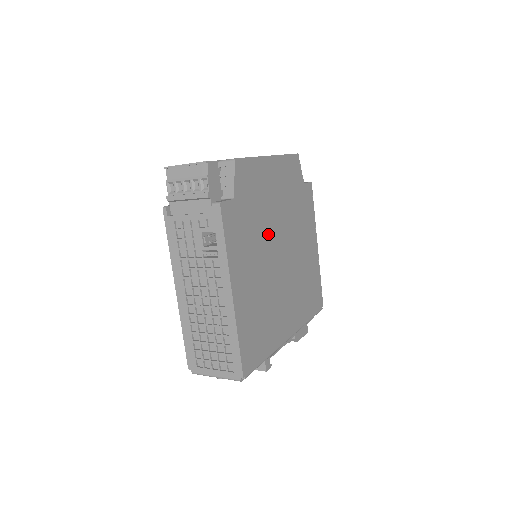
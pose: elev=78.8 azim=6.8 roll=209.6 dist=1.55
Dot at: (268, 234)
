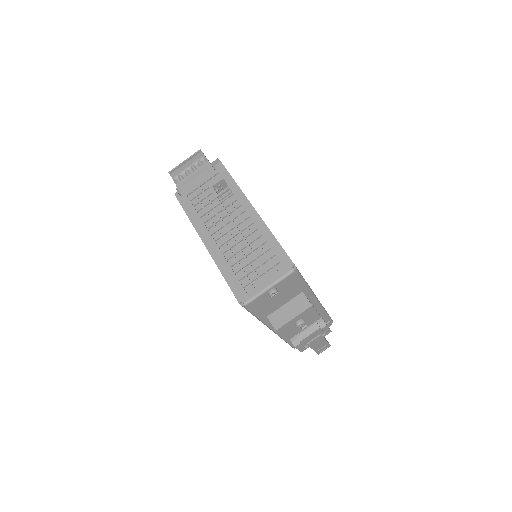
Dot at: occluded
